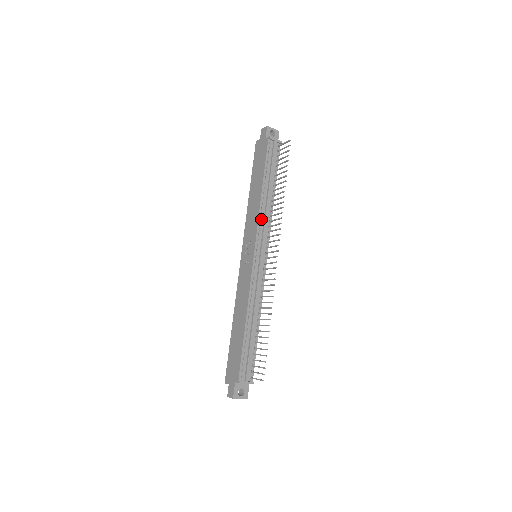
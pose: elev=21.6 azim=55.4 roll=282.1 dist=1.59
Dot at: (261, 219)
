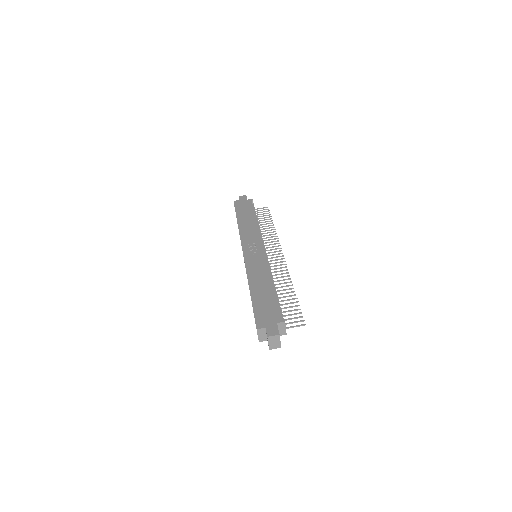
Dot at: (260, 234)
